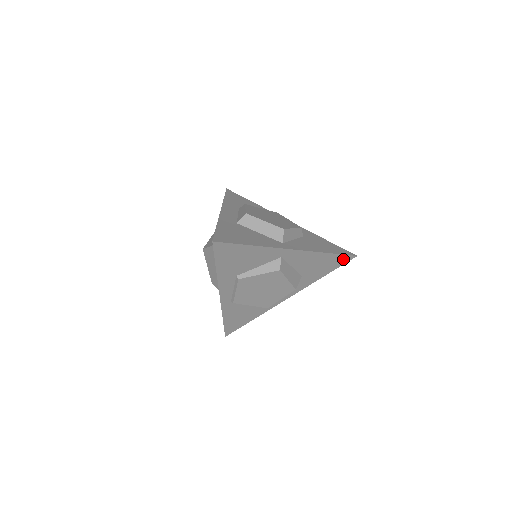
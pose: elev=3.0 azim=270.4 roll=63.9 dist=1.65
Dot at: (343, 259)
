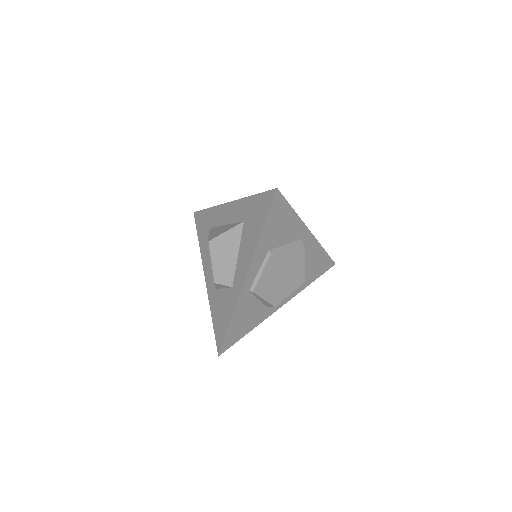
Dot at: (328, 264)
